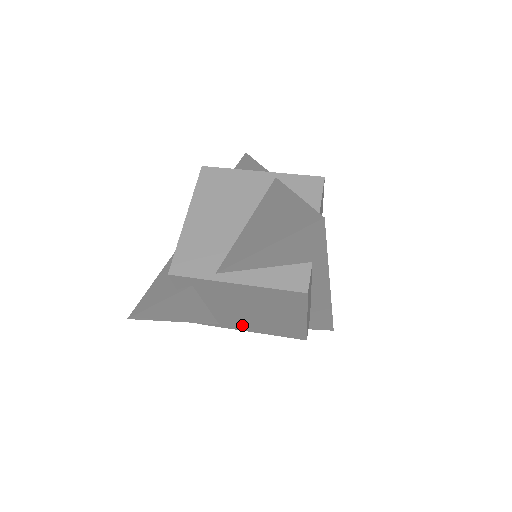
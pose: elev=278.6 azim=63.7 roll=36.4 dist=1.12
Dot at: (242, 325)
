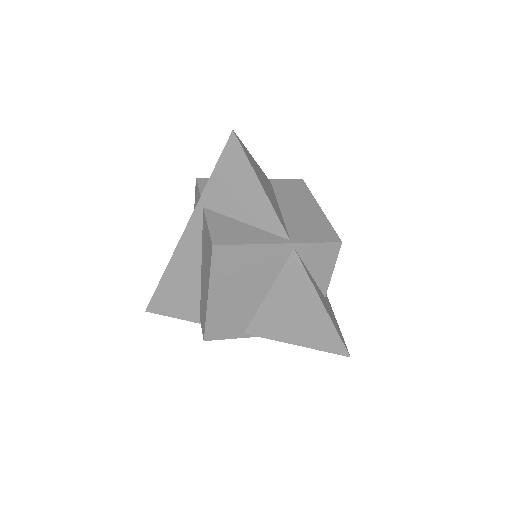
Dot at: occluded
